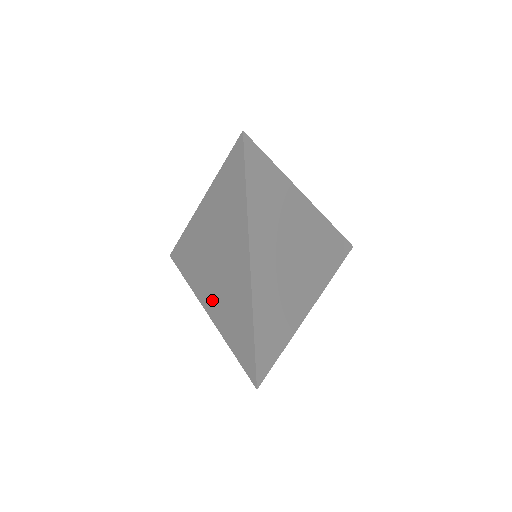
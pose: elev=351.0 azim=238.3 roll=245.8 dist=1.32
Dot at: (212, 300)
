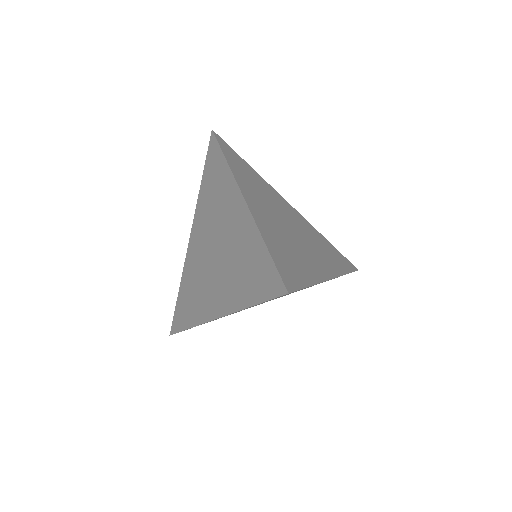
Dot at: (218, 294)
